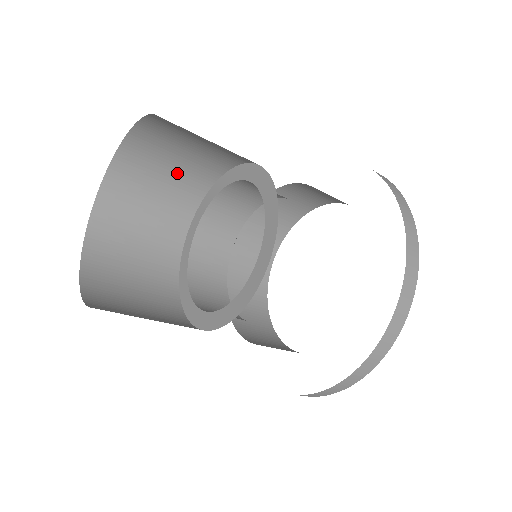
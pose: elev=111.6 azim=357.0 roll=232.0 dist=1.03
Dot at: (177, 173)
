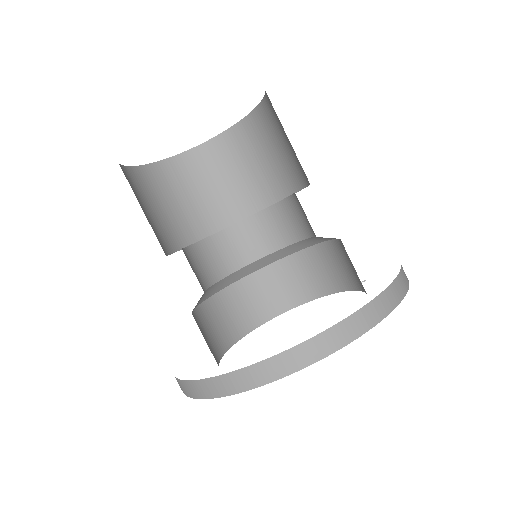
Dot at: (267, 168)
